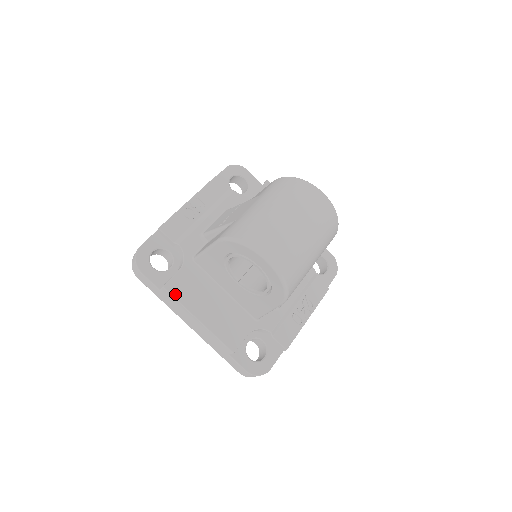
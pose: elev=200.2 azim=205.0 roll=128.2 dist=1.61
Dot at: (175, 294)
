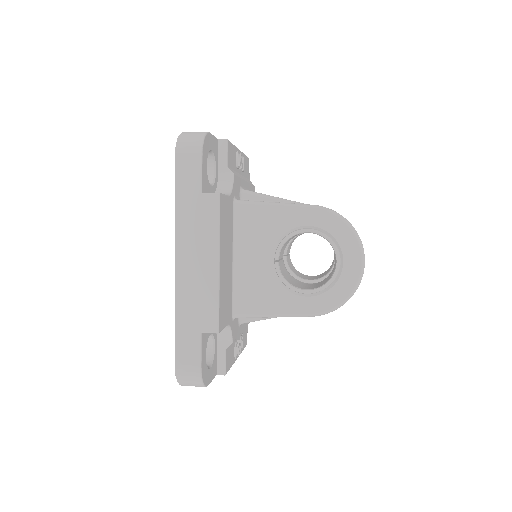
Dot at: (221, 213)
